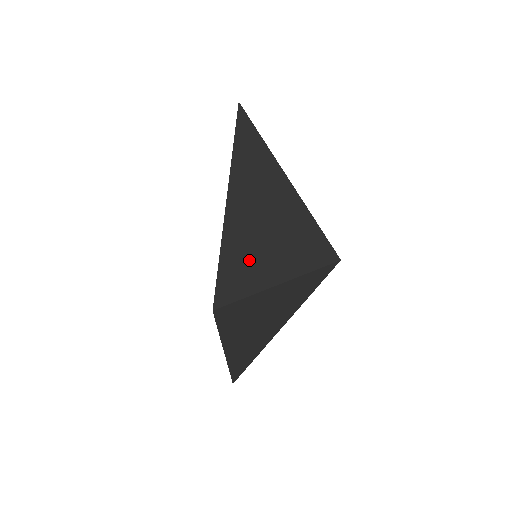
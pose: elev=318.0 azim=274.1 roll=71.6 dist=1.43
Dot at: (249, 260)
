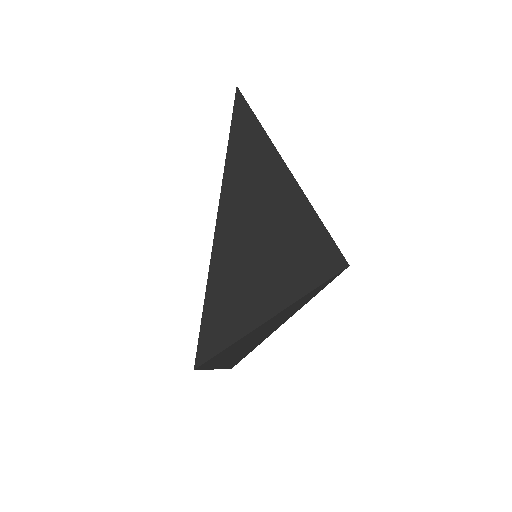
Dot at: (239, 297)
